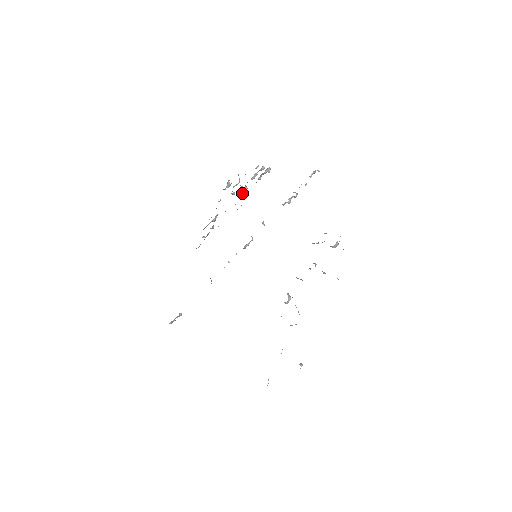
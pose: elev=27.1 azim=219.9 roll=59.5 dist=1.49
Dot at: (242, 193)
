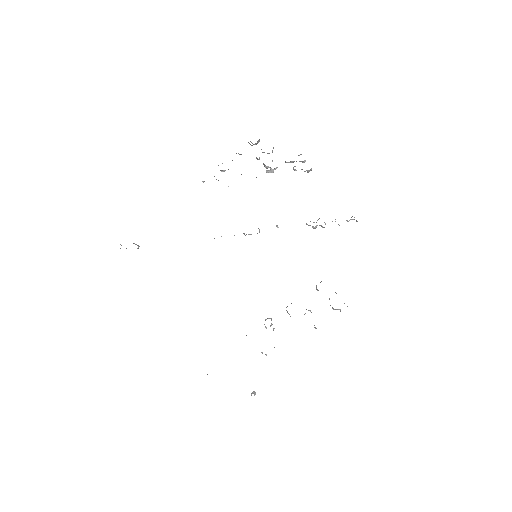
Dot at: (270, 170)
